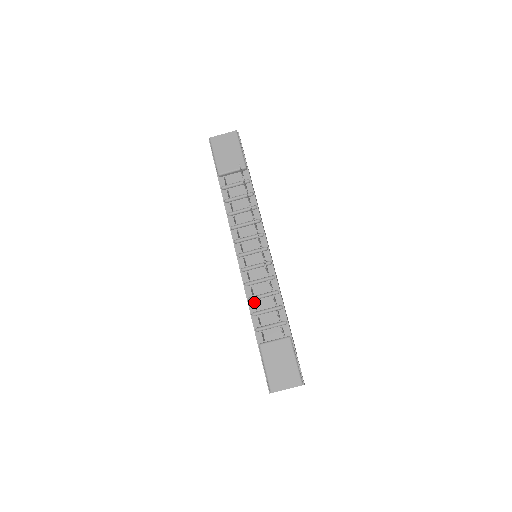
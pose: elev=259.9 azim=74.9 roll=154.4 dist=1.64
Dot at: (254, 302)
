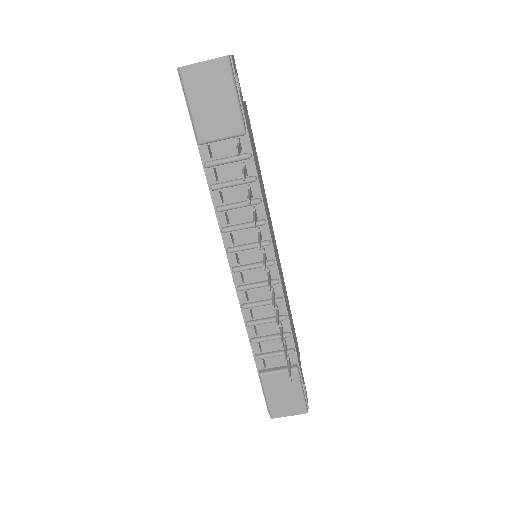
Dot at: occluded
